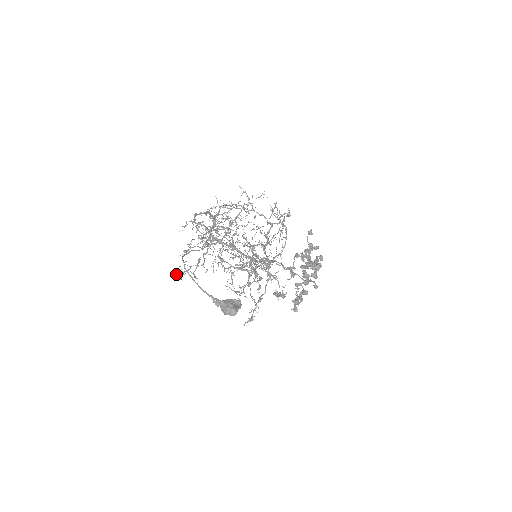
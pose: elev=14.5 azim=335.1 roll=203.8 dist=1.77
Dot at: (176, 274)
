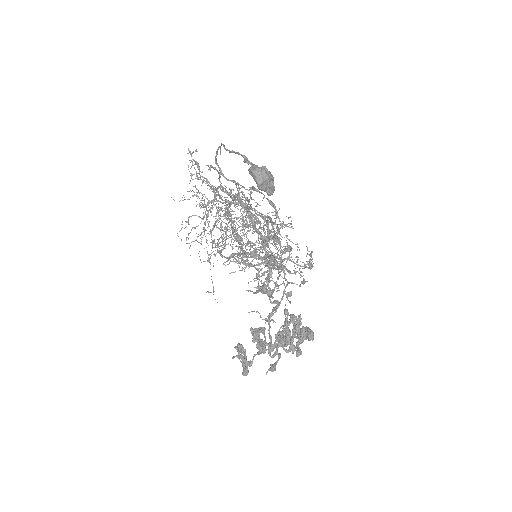
Dot at: occluded
